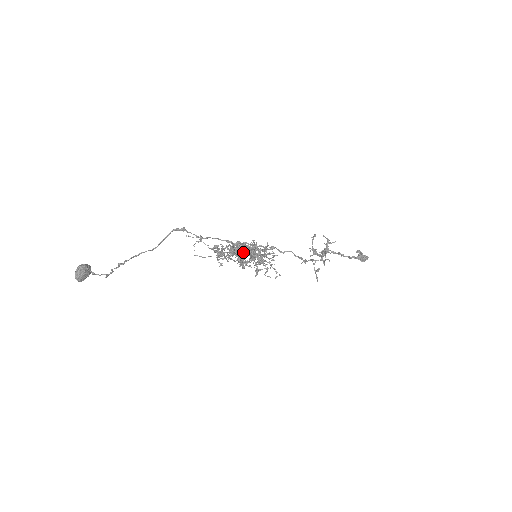
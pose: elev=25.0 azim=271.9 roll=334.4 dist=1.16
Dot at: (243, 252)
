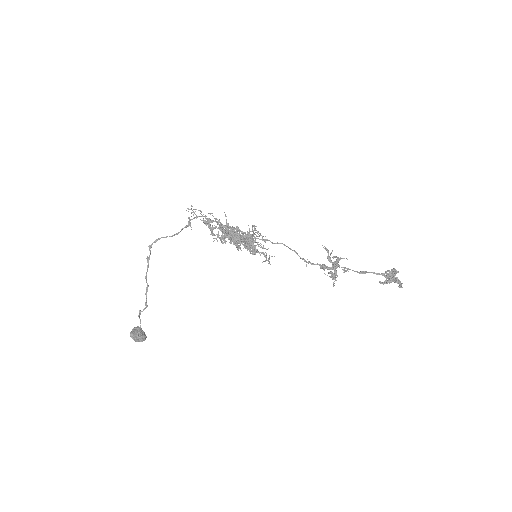
Dot at: (231, 230)
